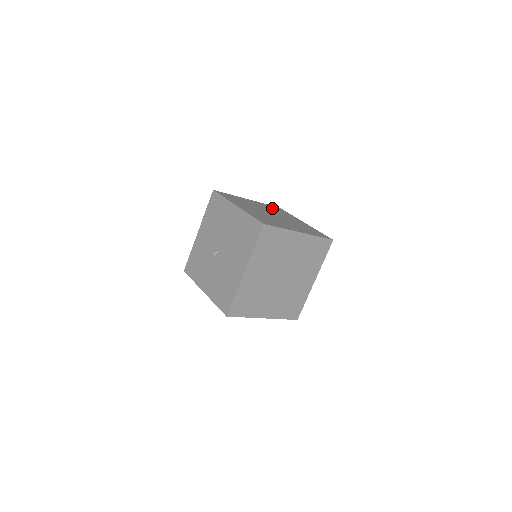
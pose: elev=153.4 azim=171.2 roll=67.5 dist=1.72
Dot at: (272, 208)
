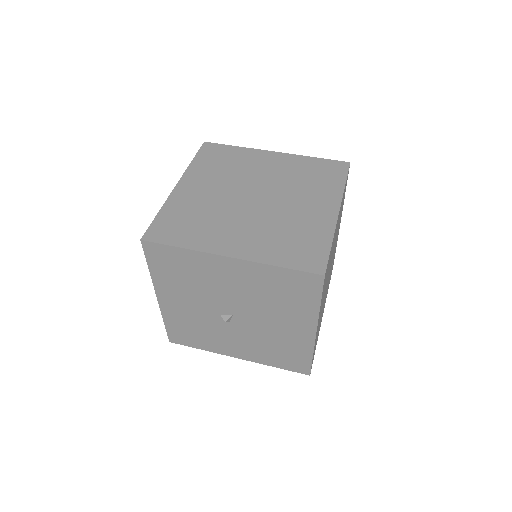
Dot at: (215, 165)
